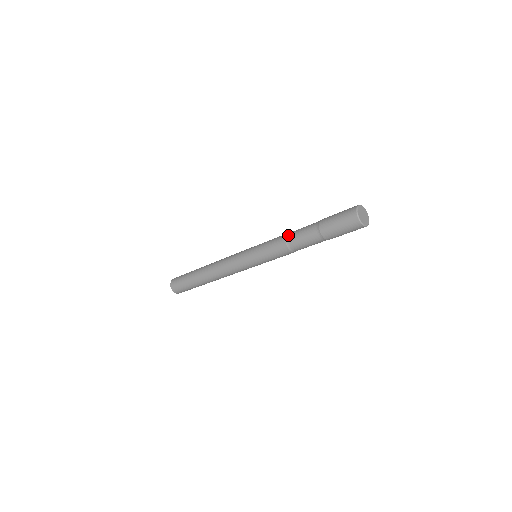
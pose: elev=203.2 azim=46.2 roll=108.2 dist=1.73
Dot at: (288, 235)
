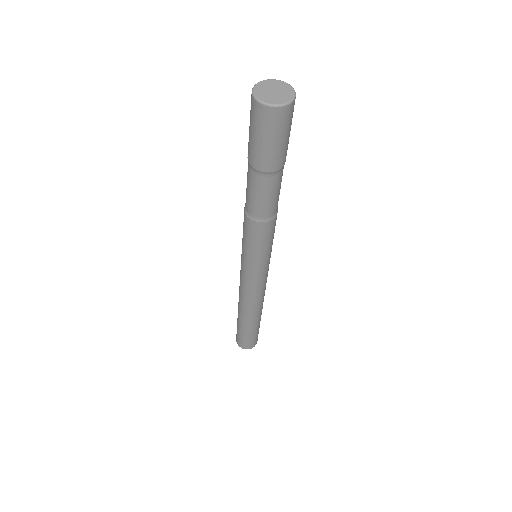
Dot at: (245, 208)
